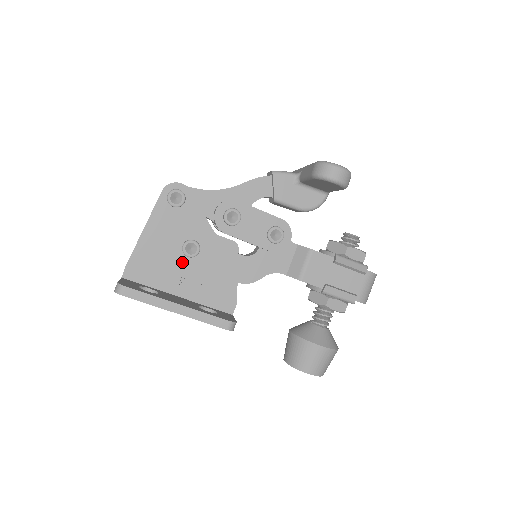
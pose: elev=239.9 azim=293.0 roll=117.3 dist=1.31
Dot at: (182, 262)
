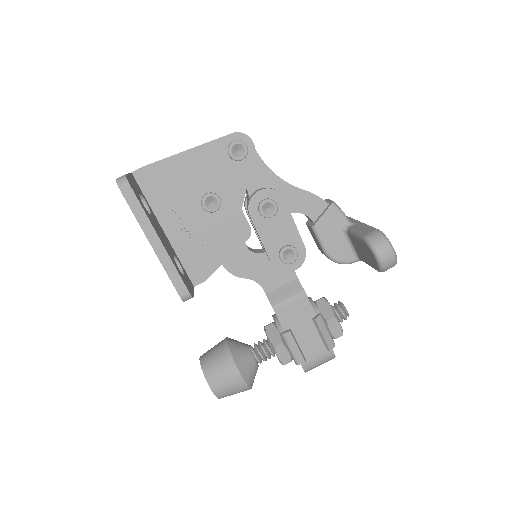
Dot at: (193, 206)
